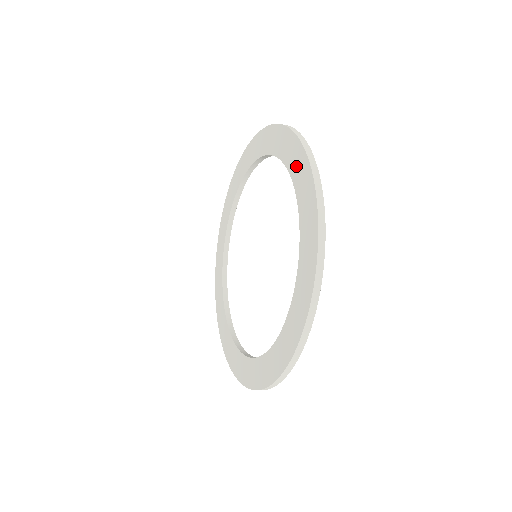
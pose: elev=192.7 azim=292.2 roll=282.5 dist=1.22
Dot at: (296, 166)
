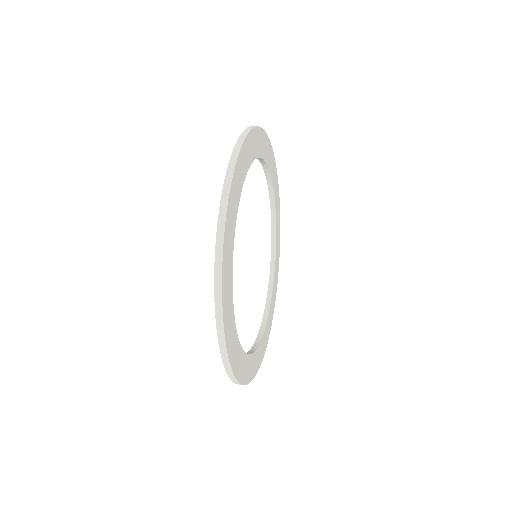
Dot at: occluded
